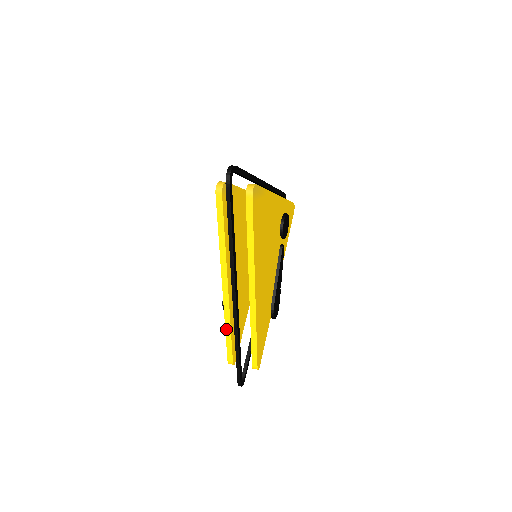
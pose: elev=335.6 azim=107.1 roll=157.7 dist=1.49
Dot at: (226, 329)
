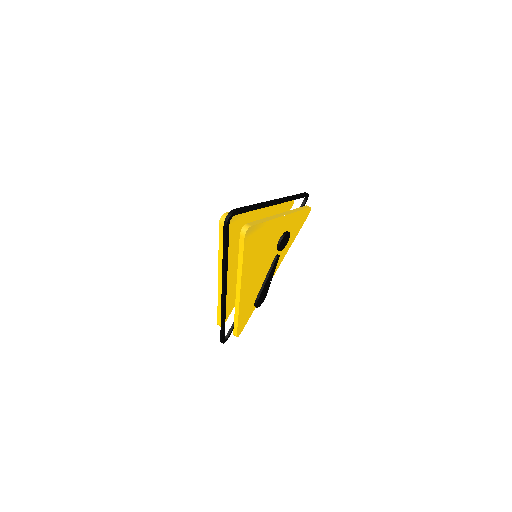
Dot at: (218, 305)
